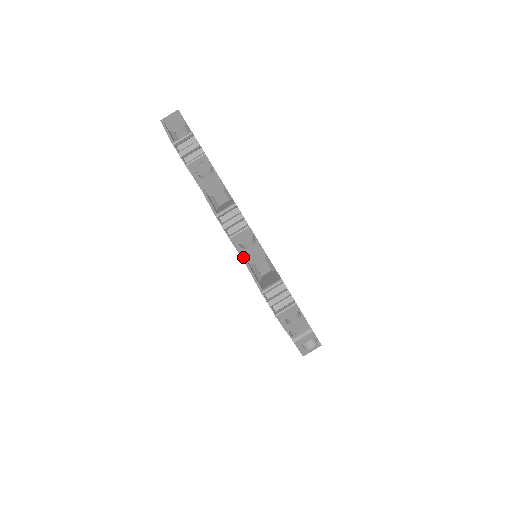
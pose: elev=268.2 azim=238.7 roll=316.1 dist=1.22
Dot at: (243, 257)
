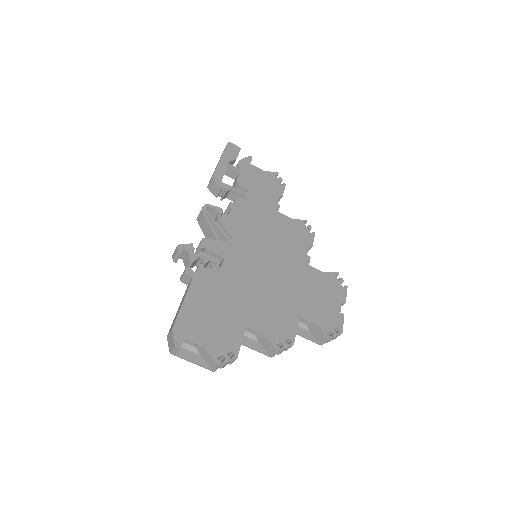
Dot at: occluded
